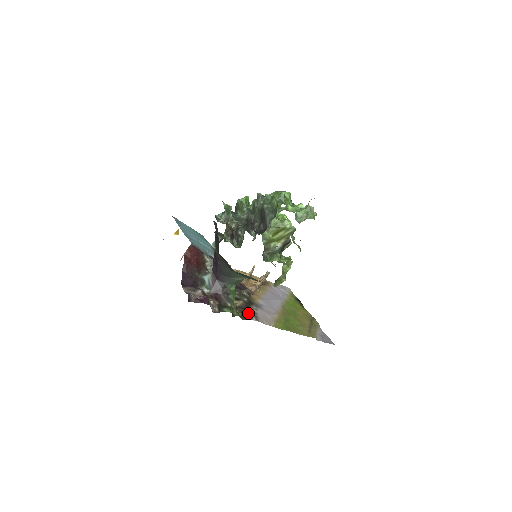
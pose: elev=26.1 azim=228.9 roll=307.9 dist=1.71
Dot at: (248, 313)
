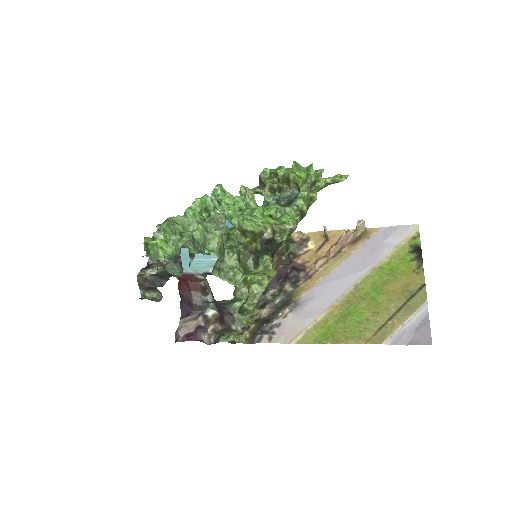
Dot at: (263, 330)
